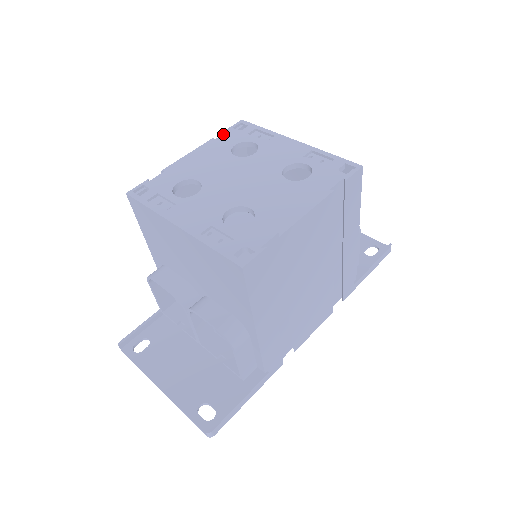
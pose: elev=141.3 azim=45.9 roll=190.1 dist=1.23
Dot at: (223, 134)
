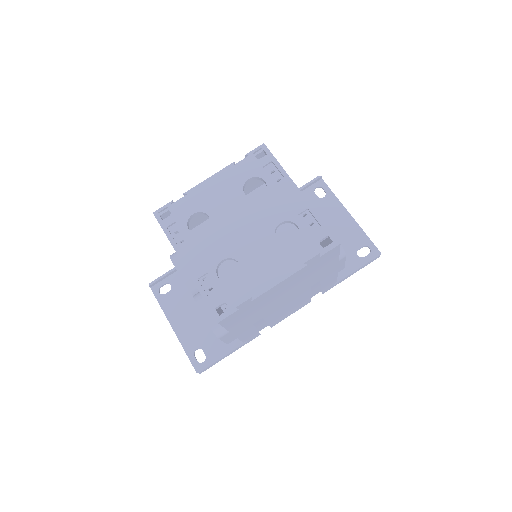
Dot at: (243, 160)
